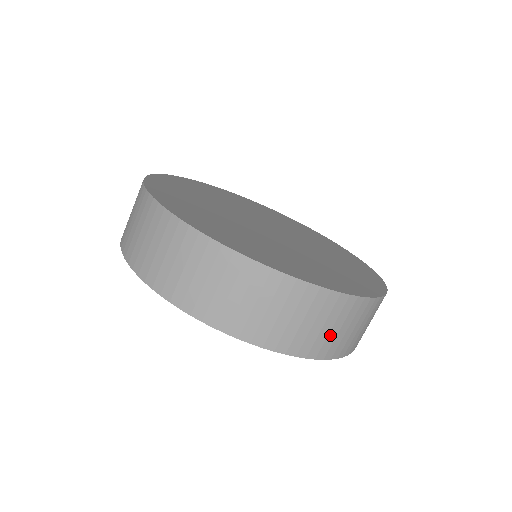
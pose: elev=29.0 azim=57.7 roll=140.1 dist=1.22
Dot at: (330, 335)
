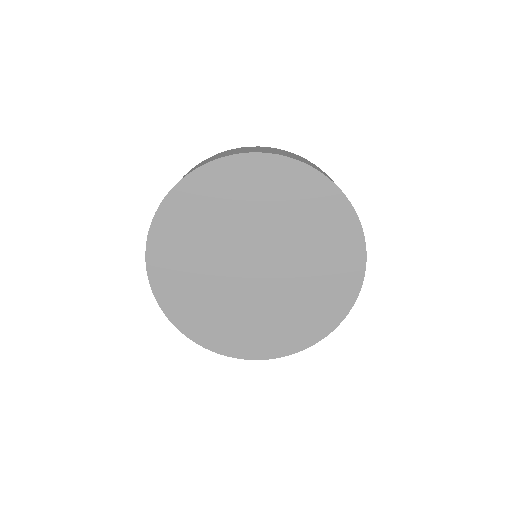
Dot at: occluded
